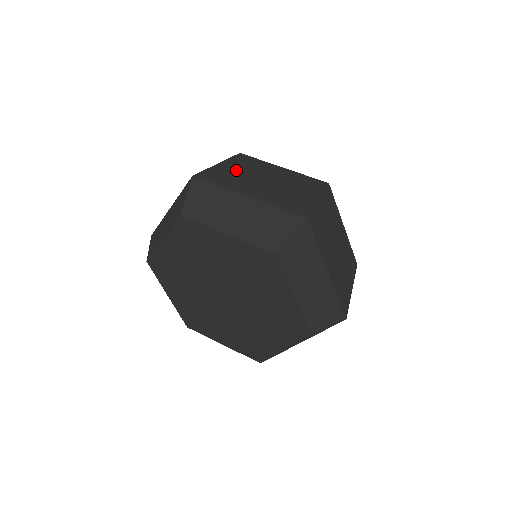
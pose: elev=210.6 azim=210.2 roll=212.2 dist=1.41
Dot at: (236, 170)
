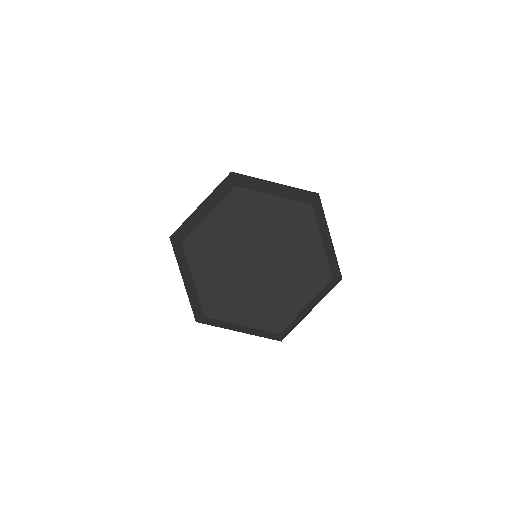
Dot at: occluded
